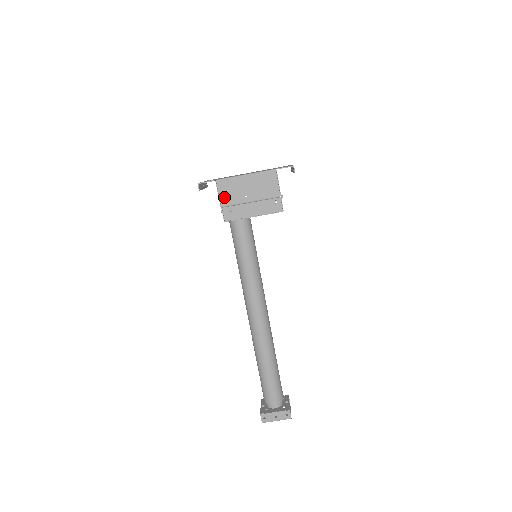
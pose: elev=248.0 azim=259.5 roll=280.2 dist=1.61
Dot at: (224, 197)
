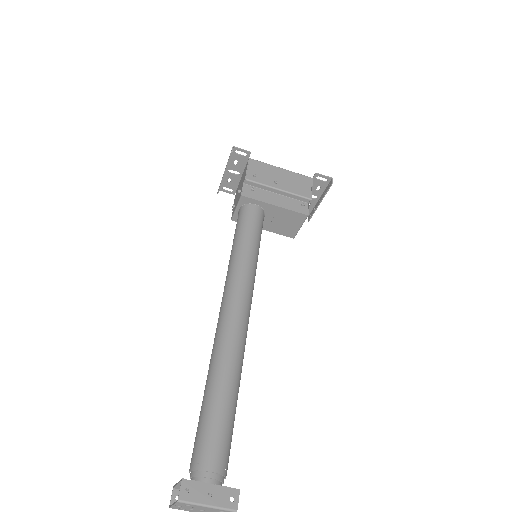
Dot at: (252, 173)
